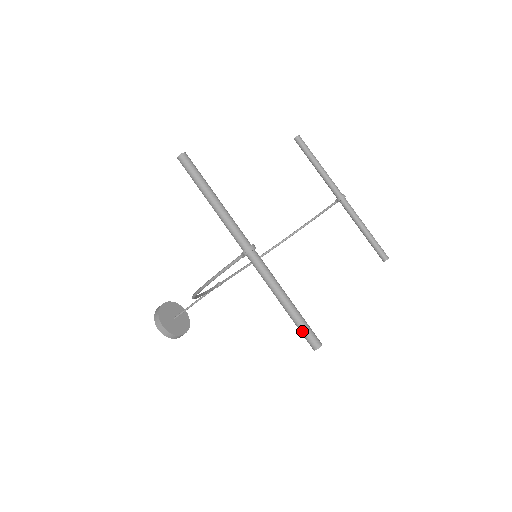
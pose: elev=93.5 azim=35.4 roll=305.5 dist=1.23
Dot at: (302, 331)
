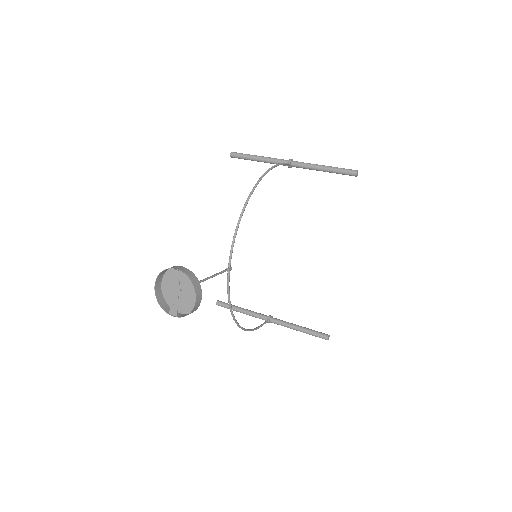
Dot at: (344, 168)
